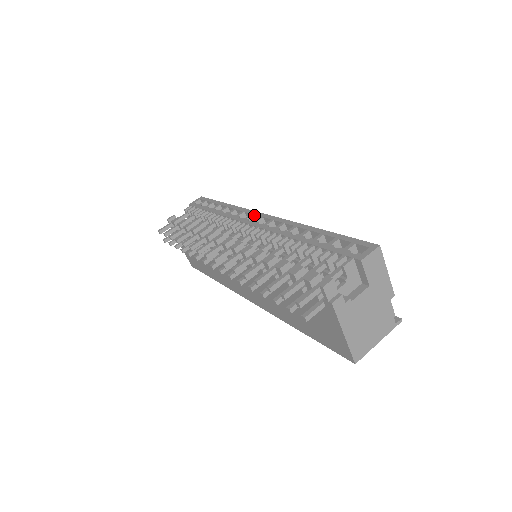
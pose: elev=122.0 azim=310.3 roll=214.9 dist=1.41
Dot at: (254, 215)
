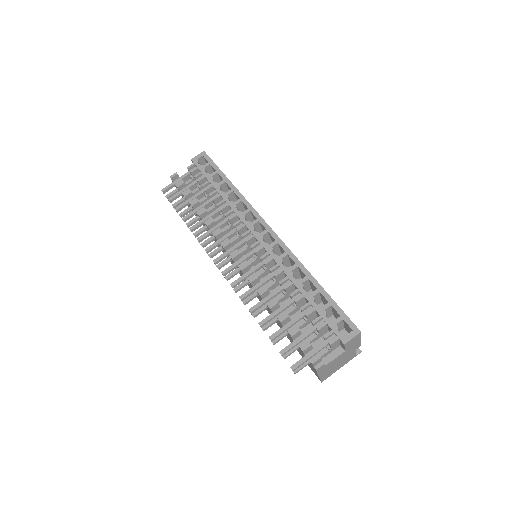
Dot at: (259, 222)
